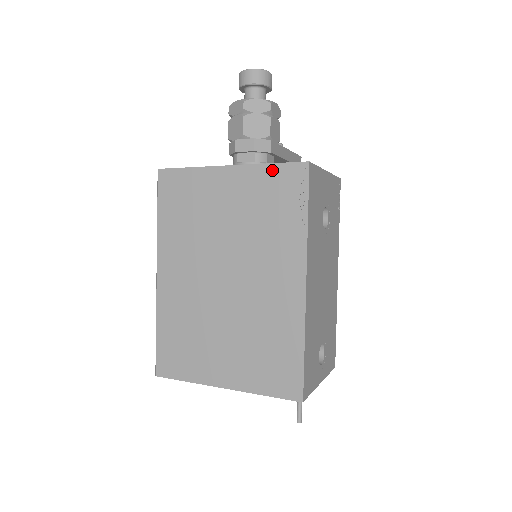
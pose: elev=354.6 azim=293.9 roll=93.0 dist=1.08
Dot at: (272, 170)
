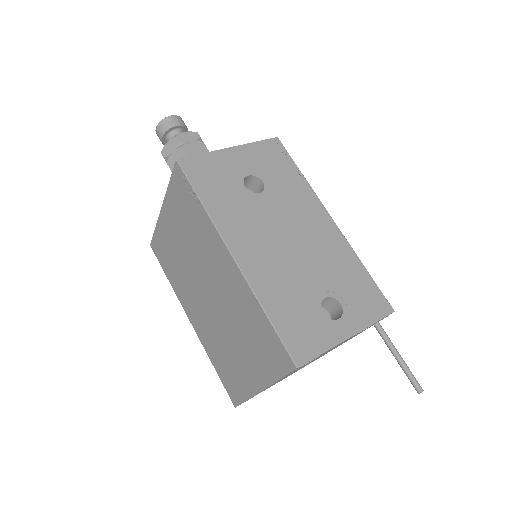
Dot at: (172, 187)
